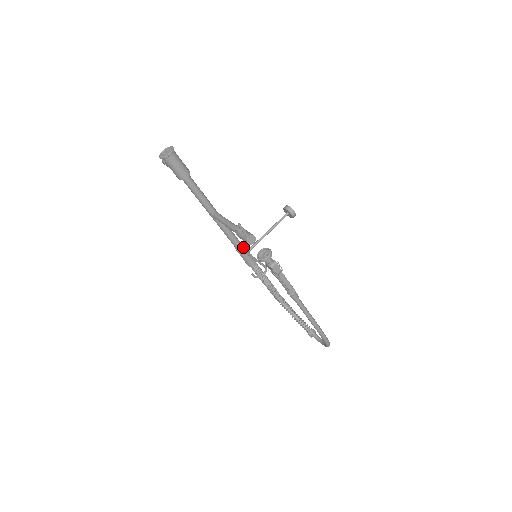
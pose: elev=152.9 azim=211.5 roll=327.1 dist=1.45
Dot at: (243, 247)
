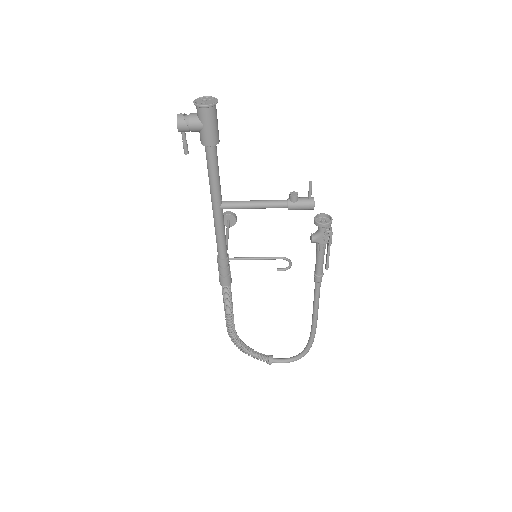
Dot at: (228, 255)
